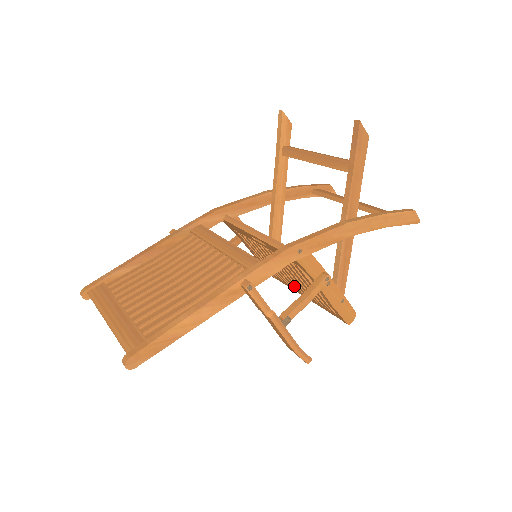
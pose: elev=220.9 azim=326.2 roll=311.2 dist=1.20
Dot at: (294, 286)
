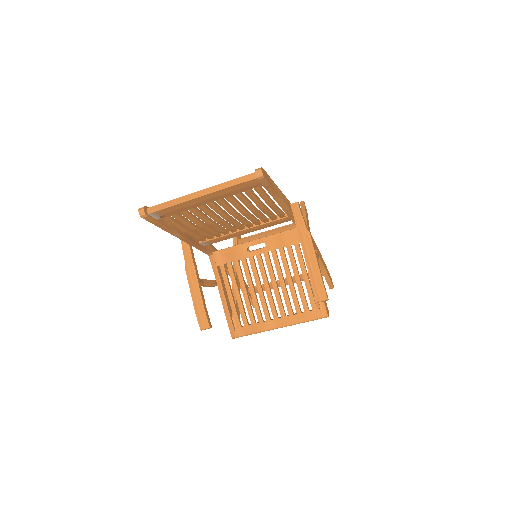
Dot at: (268, 313)
